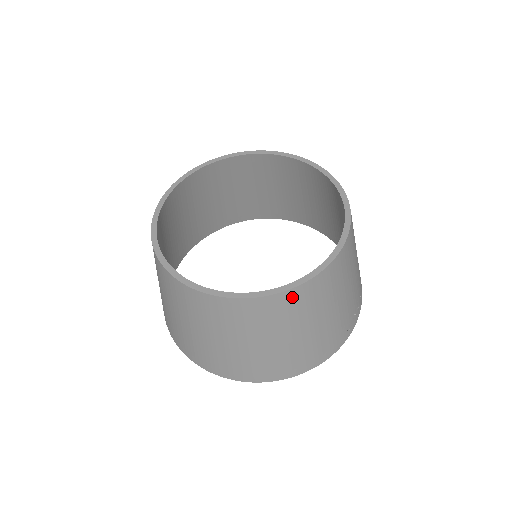
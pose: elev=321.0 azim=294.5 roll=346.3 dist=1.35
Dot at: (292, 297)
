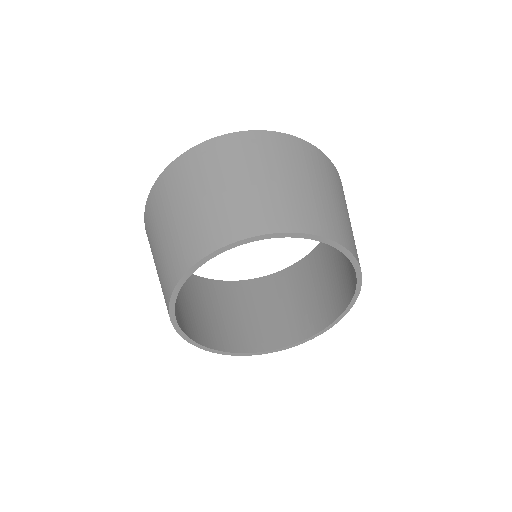
Dot at: occluded
